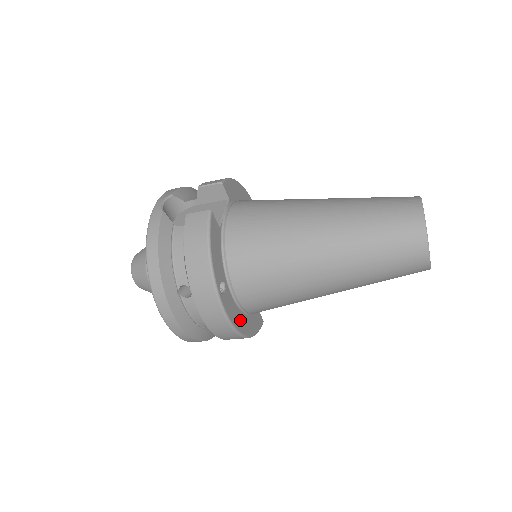
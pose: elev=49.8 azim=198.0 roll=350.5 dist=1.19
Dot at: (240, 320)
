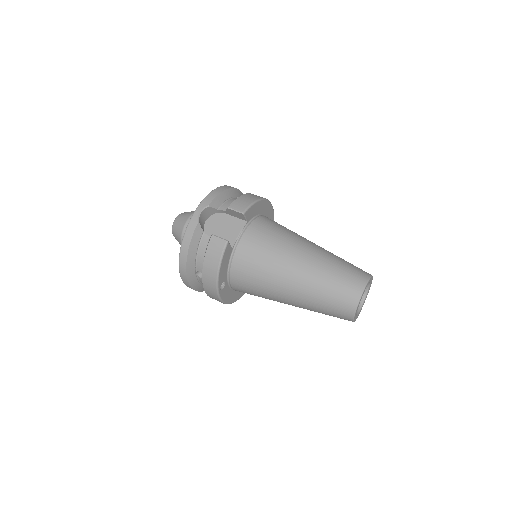
Dot at: (231, 296)
